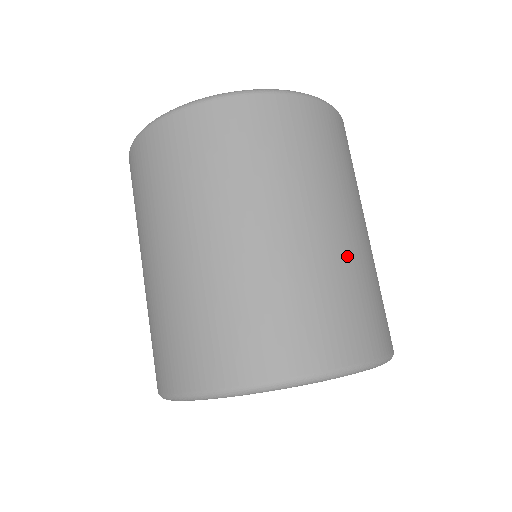
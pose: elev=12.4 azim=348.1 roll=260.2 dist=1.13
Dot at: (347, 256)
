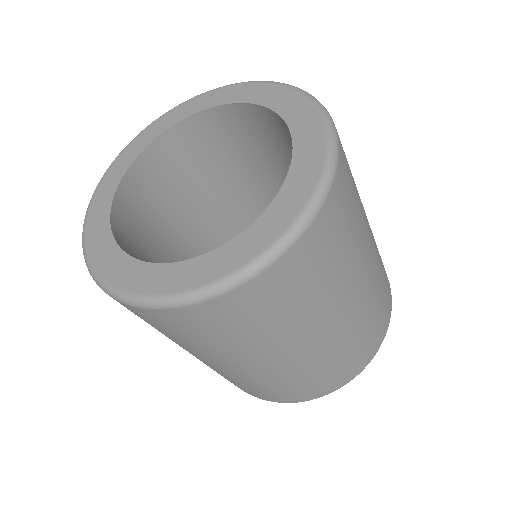
Dot at: (376, 273)
